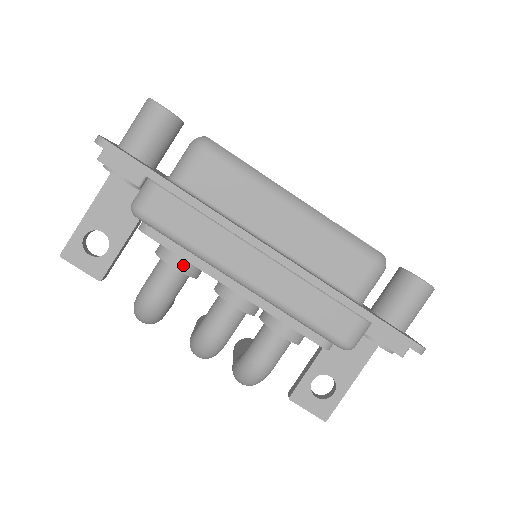
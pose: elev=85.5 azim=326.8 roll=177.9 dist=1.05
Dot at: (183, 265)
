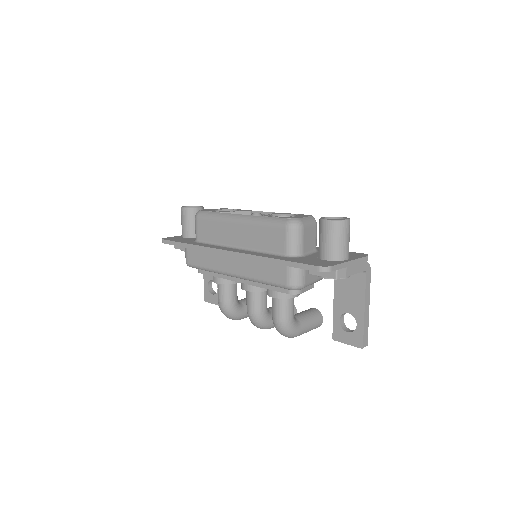
Dot at: (220, 280)
